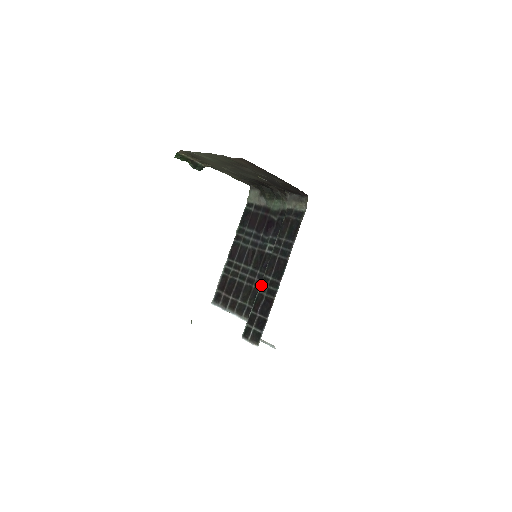
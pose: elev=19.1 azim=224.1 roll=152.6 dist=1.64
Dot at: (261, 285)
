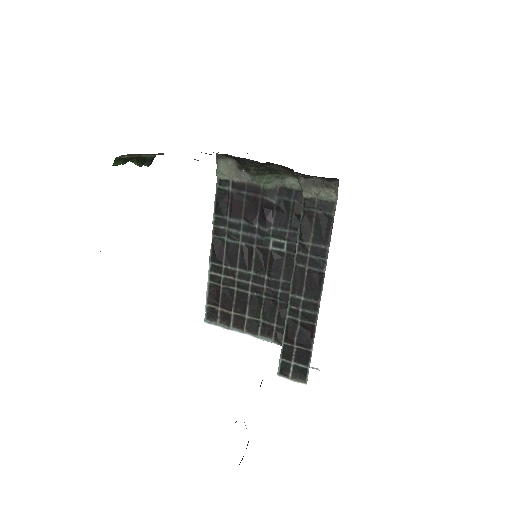
Dot at: (289, 308)
